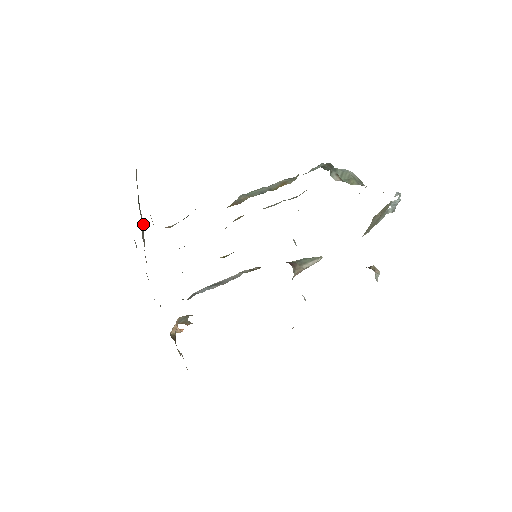
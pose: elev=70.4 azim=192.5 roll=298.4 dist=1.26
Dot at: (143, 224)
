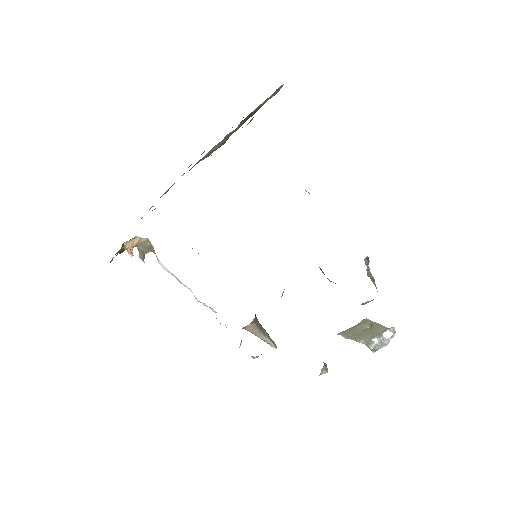
Dot at: (223, 144)
